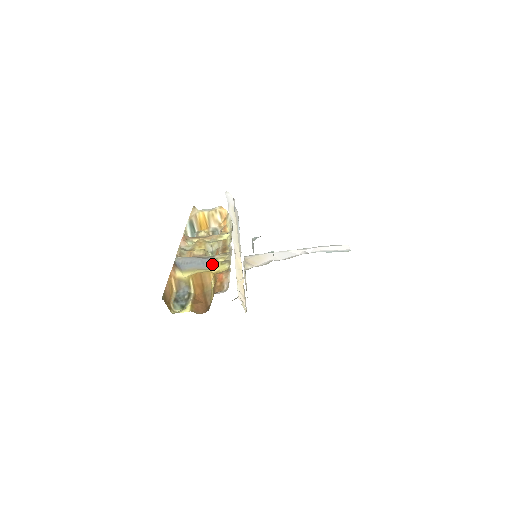
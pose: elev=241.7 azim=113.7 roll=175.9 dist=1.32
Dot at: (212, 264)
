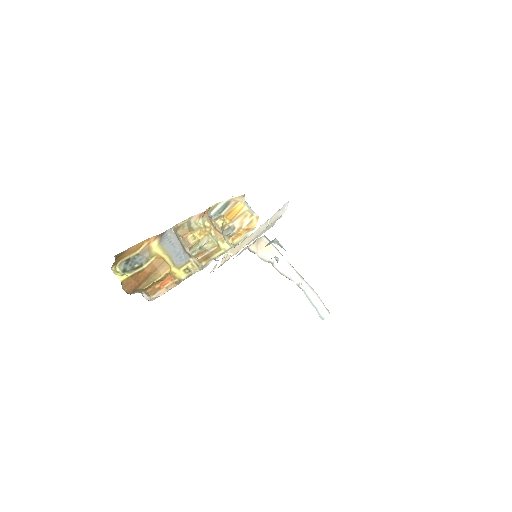
Dot at: (181, 262)
